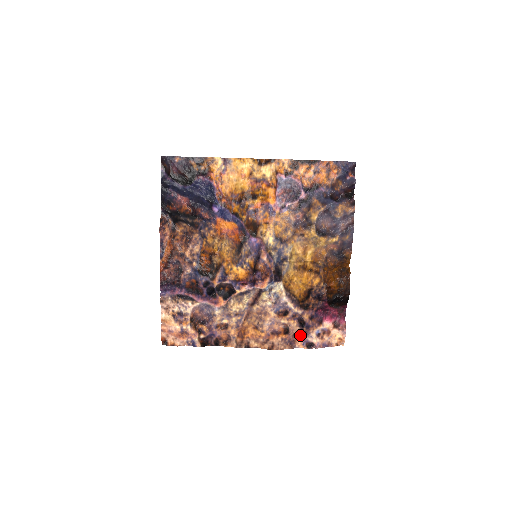
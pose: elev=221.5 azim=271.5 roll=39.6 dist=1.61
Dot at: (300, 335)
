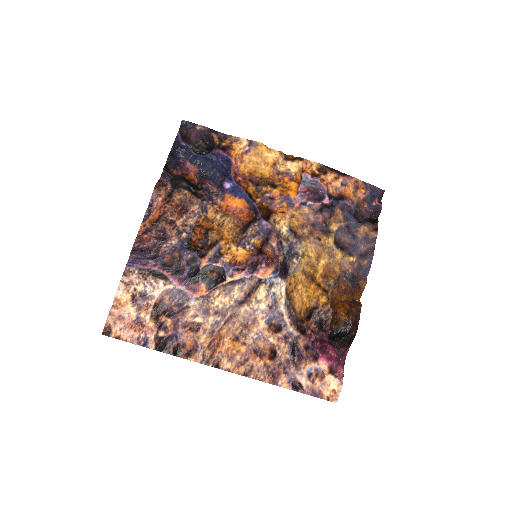
Dot at: (288, 367)
